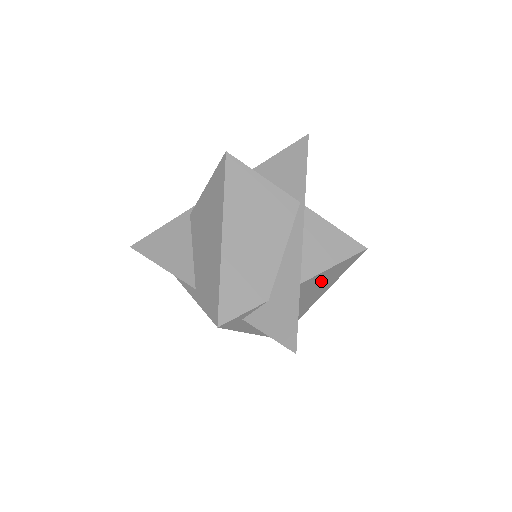
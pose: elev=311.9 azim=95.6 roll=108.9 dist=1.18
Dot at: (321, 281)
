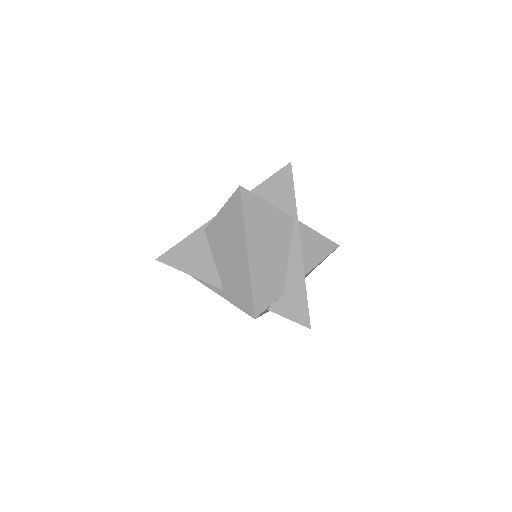
Dot at: occluded
